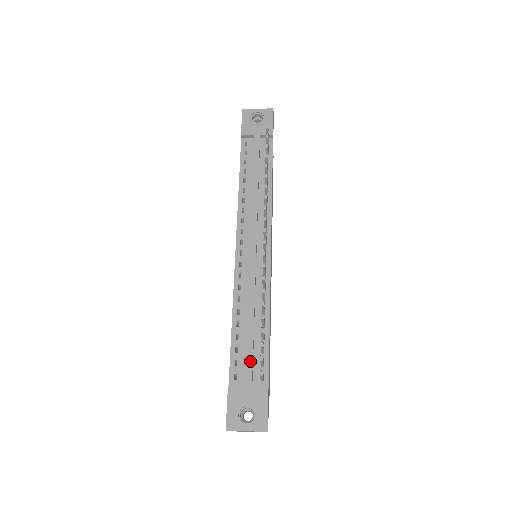
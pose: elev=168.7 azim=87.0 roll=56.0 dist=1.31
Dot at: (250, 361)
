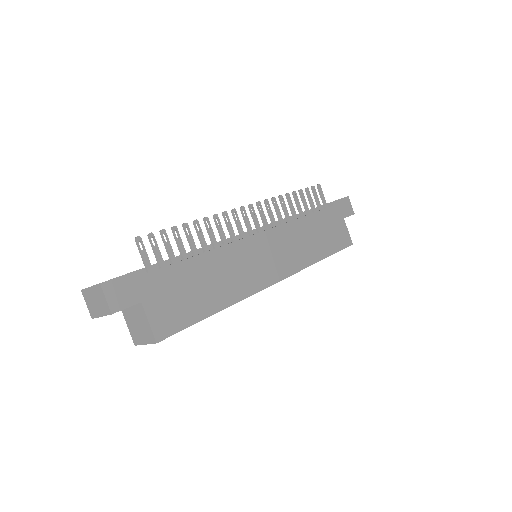
Dot at: (155, 264)
